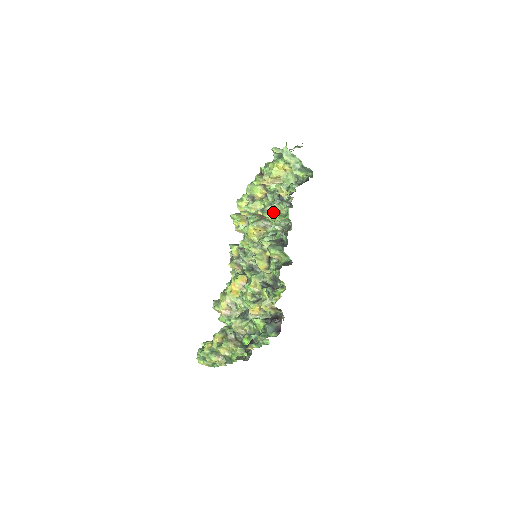
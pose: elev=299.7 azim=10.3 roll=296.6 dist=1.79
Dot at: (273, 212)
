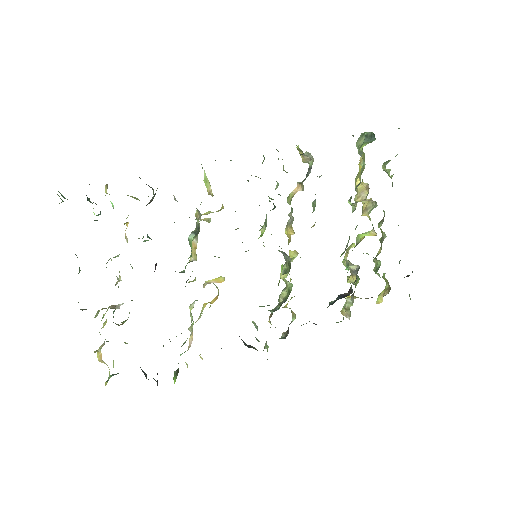
Dot at: occluded
